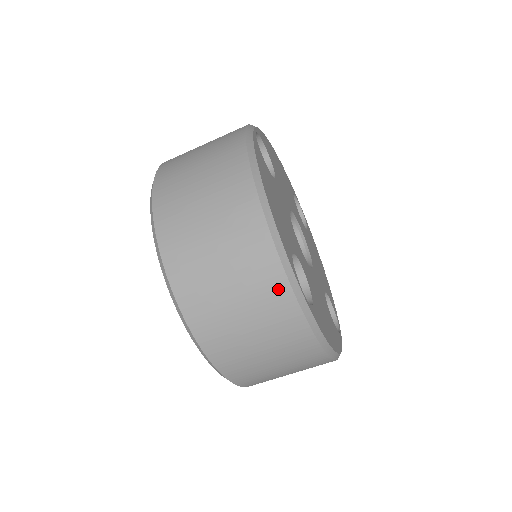
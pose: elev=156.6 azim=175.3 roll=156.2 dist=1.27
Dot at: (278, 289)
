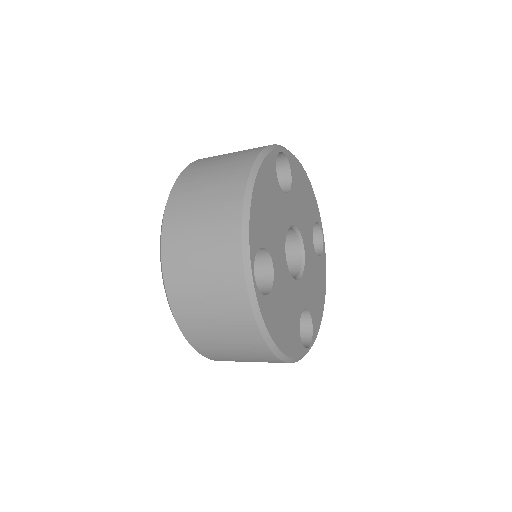
Dot at: (234, 266)
